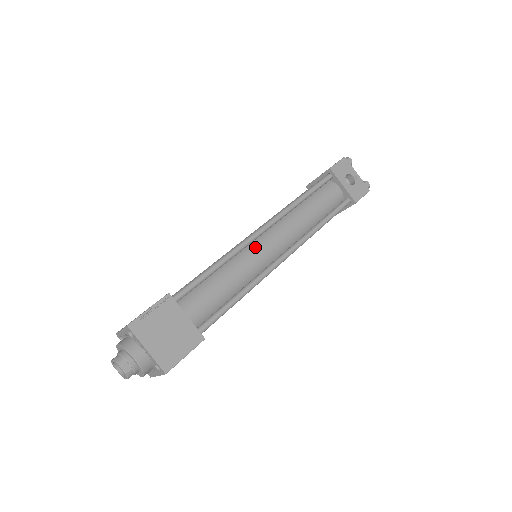
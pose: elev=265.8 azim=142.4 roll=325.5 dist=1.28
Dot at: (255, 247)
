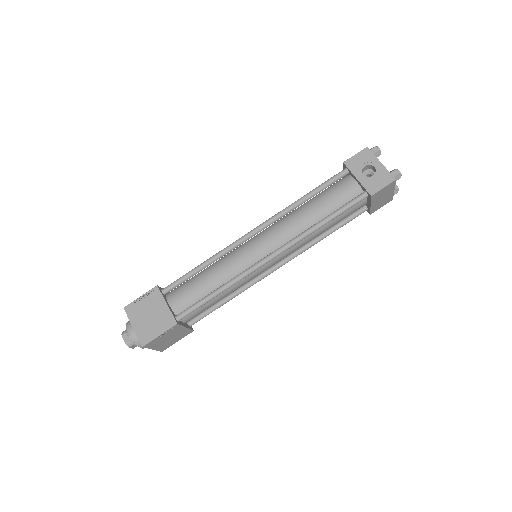
Dot at: (244, 248)
